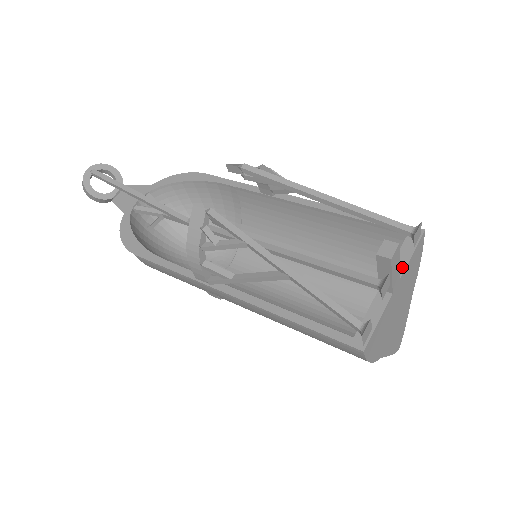
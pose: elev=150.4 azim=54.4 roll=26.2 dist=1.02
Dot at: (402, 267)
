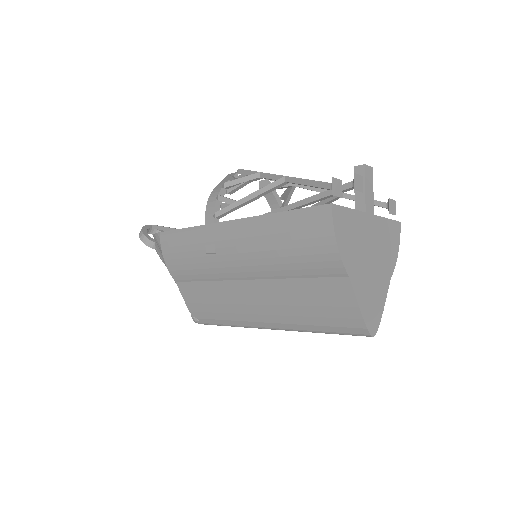
Dot at: (377, 216)
